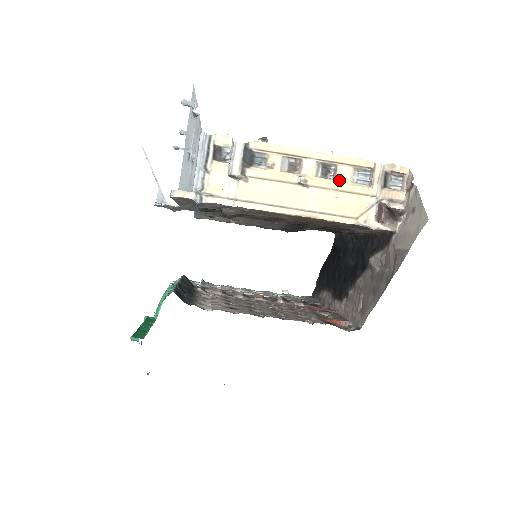
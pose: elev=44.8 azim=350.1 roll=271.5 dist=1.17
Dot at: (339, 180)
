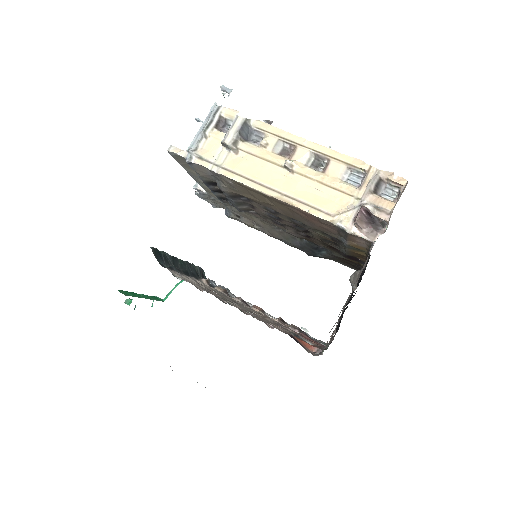
Dot at: (327, 174)
